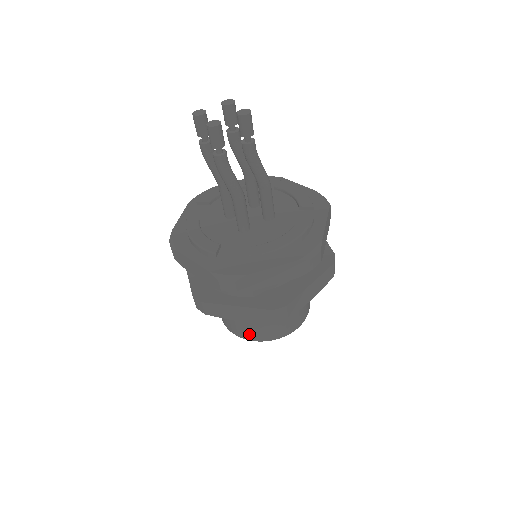
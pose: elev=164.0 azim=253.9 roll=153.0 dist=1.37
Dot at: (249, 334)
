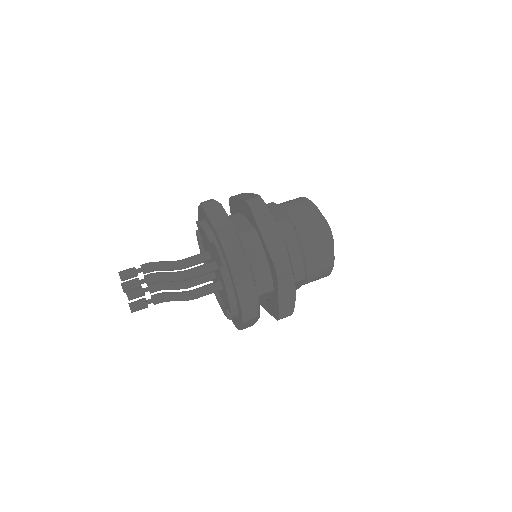
Dot at: occluded
